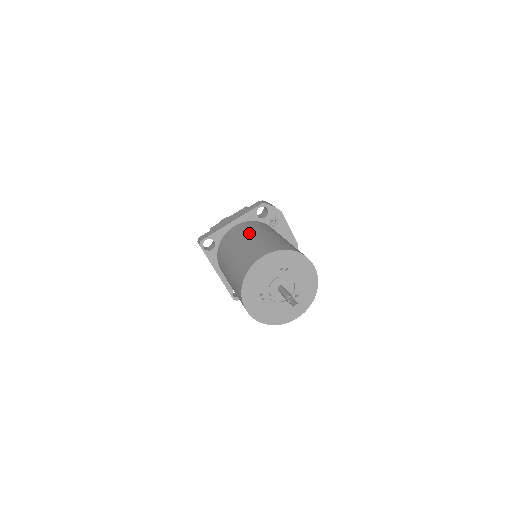
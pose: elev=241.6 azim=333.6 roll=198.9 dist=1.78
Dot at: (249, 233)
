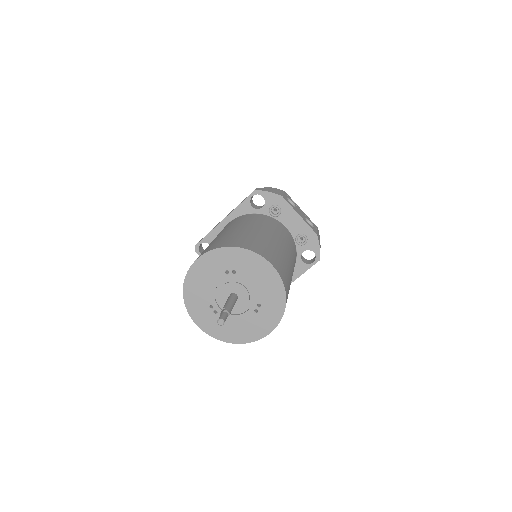
Dot at: (223, 230)
